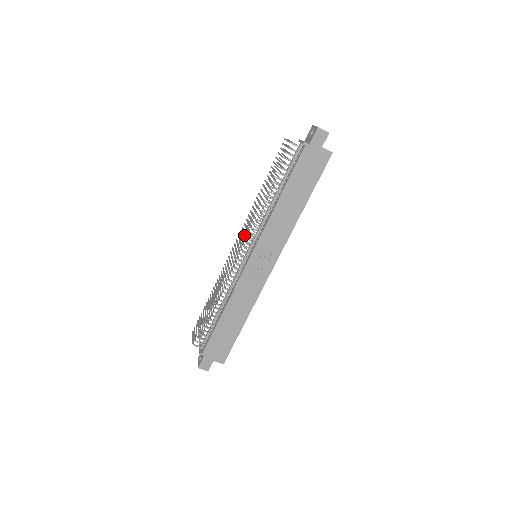
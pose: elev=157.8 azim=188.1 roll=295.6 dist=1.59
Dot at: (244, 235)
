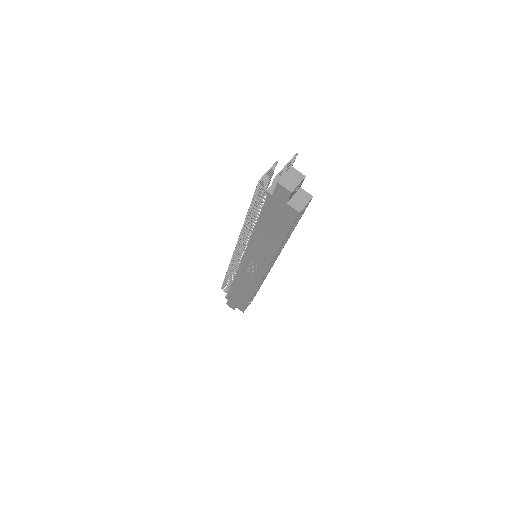
Dot at: (238, 238)
